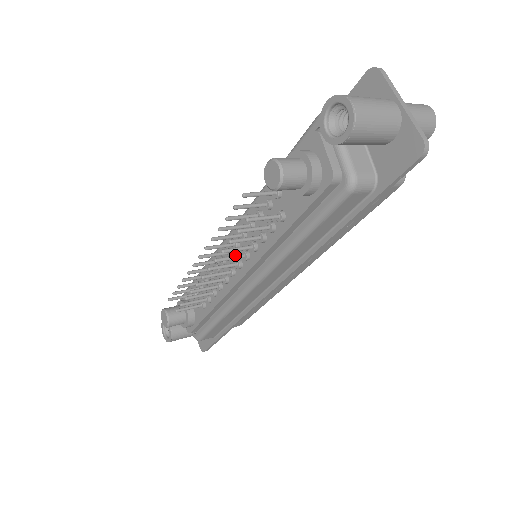
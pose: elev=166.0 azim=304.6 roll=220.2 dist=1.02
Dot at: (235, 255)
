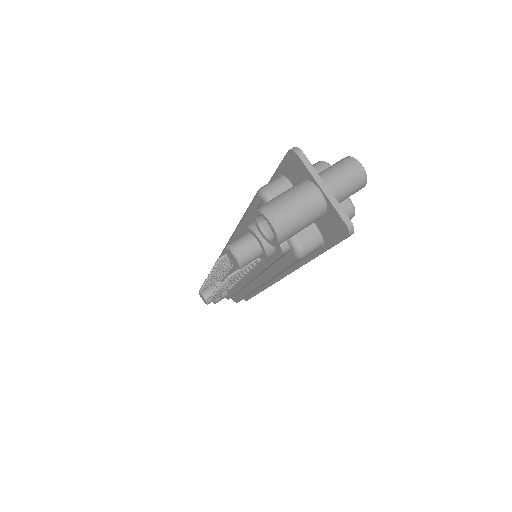
Dot at: occluded
